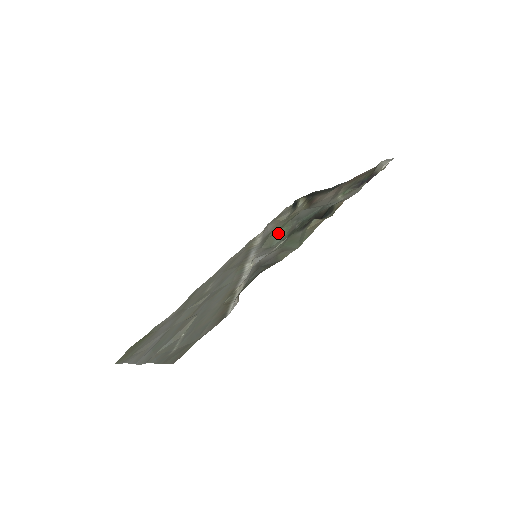
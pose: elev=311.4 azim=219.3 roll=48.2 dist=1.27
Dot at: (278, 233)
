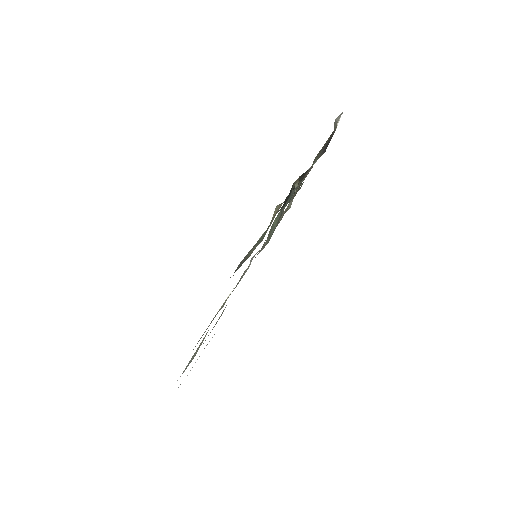
Dot at: (272, 226)
